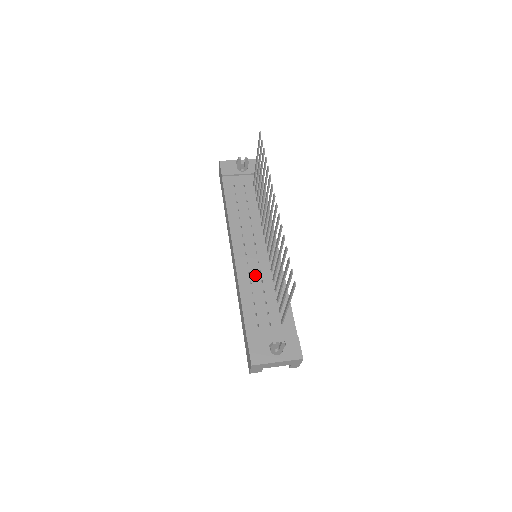
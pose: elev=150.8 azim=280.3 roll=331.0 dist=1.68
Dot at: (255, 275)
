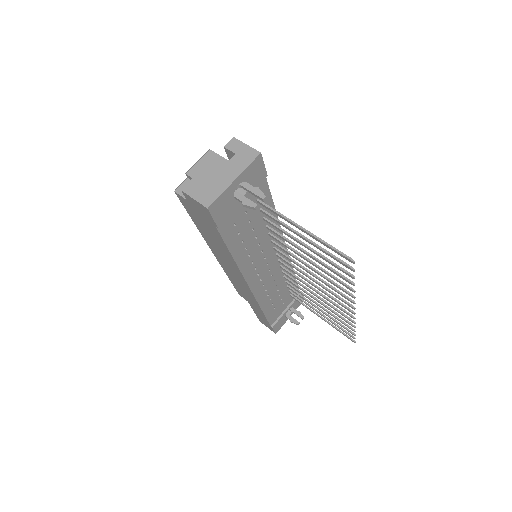
Dot at: (271, 287)
